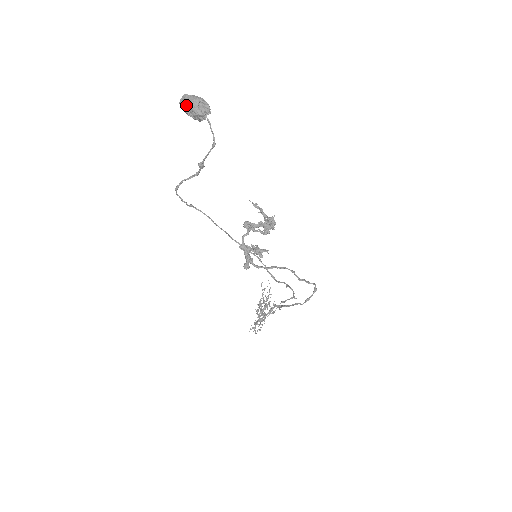
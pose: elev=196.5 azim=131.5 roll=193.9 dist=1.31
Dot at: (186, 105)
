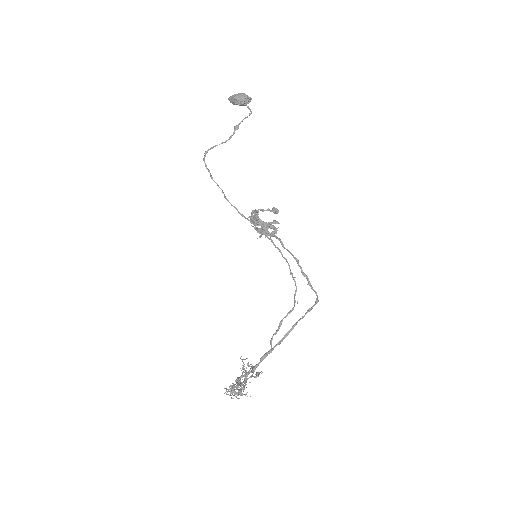
Dot at: (235, 95)
